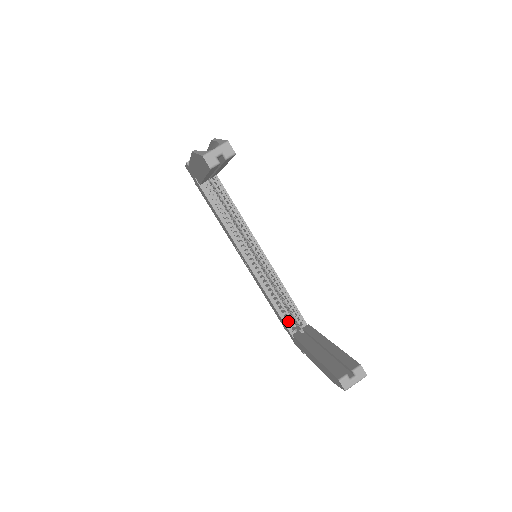
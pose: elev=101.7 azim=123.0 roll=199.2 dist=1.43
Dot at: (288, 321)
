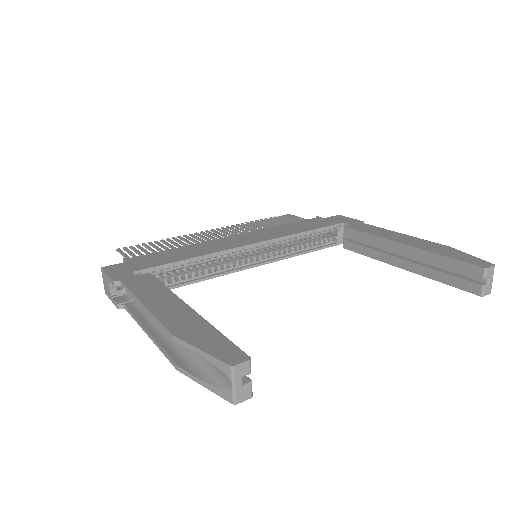
Dot at: (325, 242)
